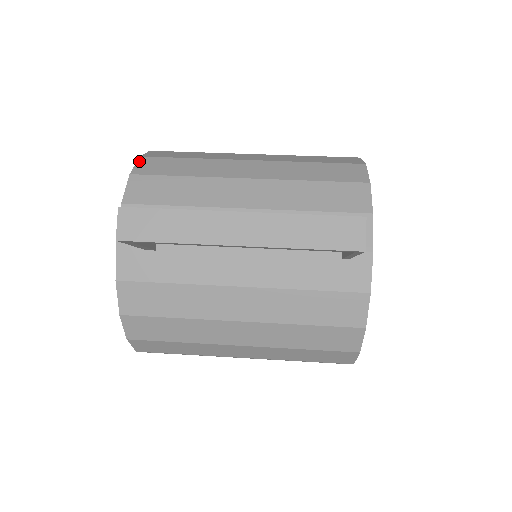
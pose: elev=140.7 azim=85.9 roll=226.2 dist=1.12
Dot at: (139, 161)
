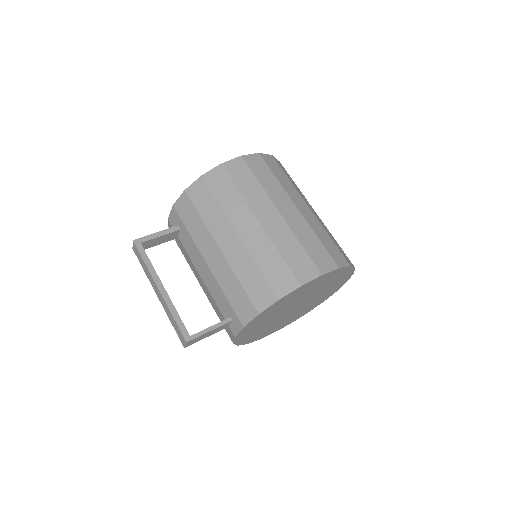
Dot at: (197, 181)
